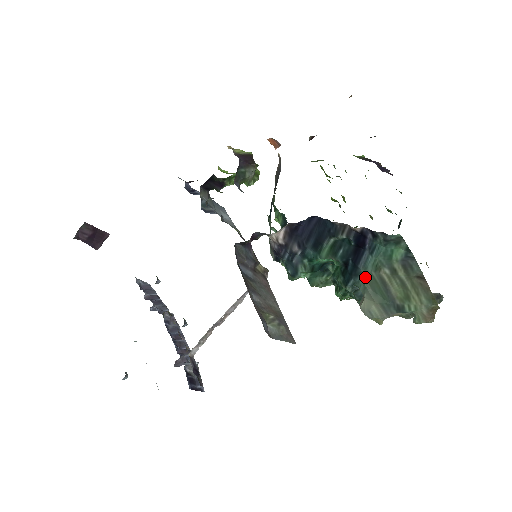
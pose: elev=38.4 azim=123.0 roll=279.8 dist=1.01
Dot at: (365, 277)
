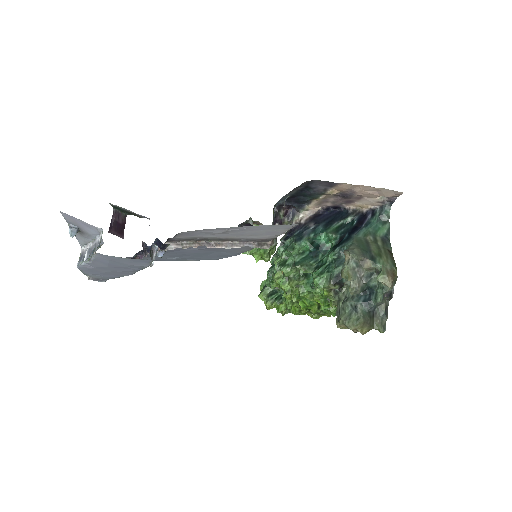
Dot at: (355, 239)
